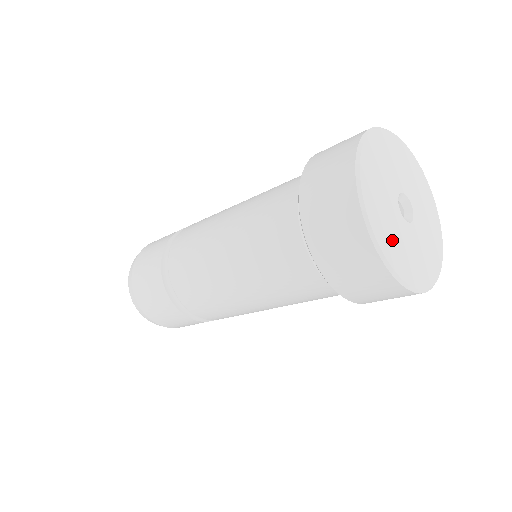
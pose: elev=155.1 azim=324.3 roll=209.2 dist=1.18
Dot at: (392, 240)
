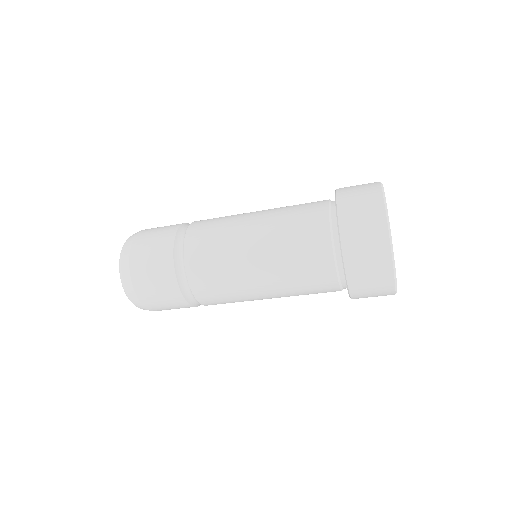
Dot at: occluded
